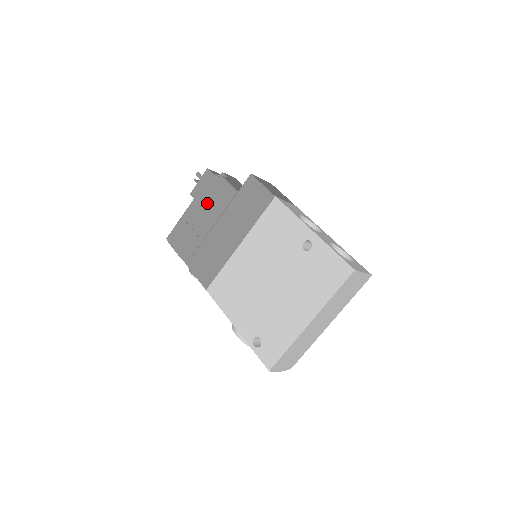
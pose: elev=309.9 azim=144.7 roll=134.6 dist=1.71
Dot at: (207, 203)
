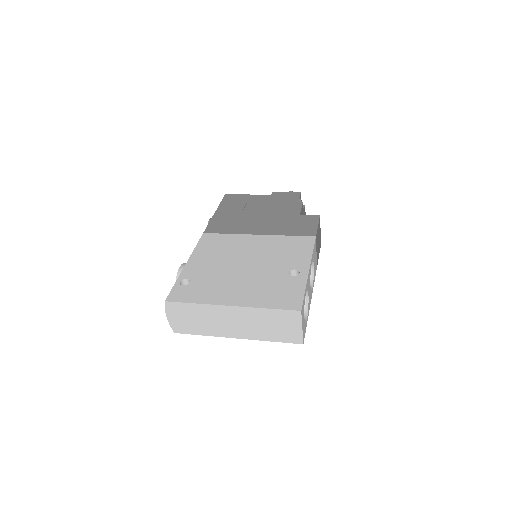
Dot at: (274, 203)
